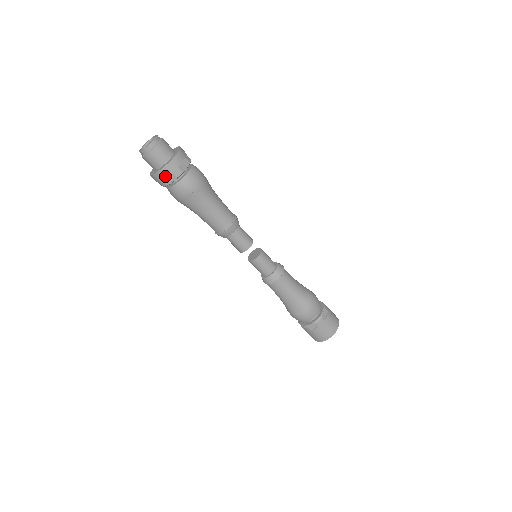
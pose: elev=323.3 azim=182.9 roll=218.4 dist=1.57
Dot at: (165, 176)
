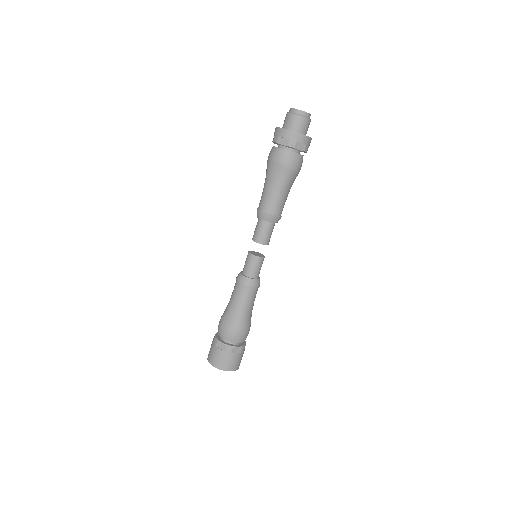
Dot at: (283, 136)
